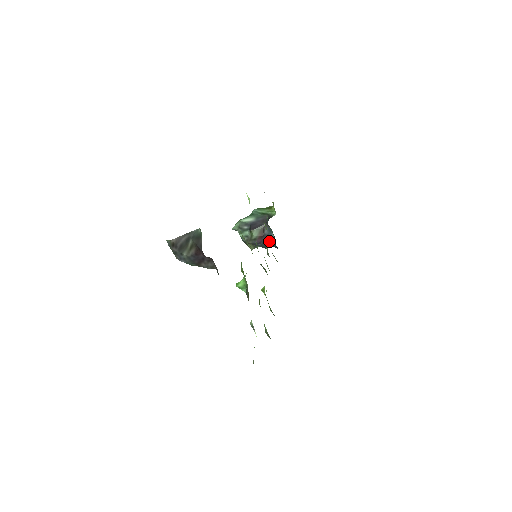
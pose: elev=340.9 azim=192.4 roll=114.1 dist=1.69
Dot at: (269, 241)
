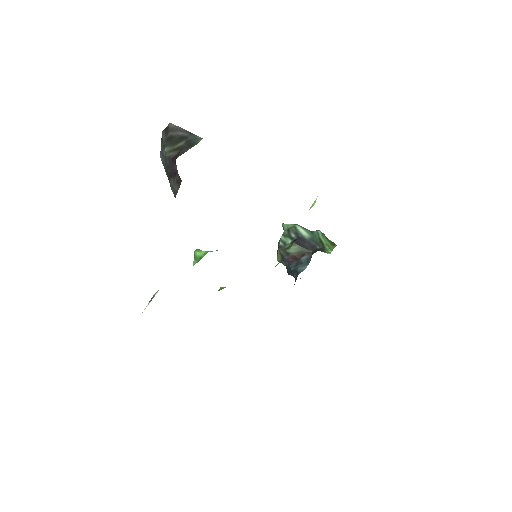
Dot at: (296, 269)
